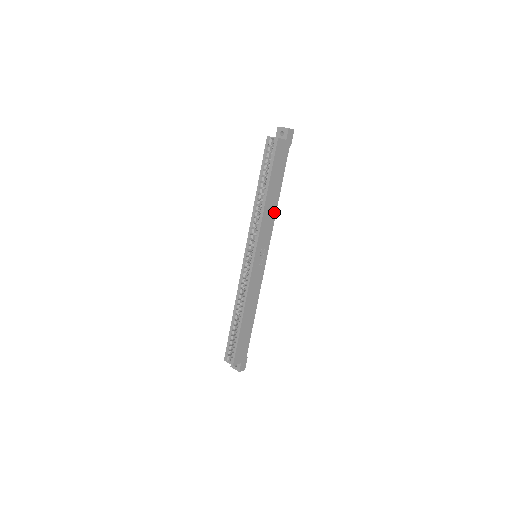
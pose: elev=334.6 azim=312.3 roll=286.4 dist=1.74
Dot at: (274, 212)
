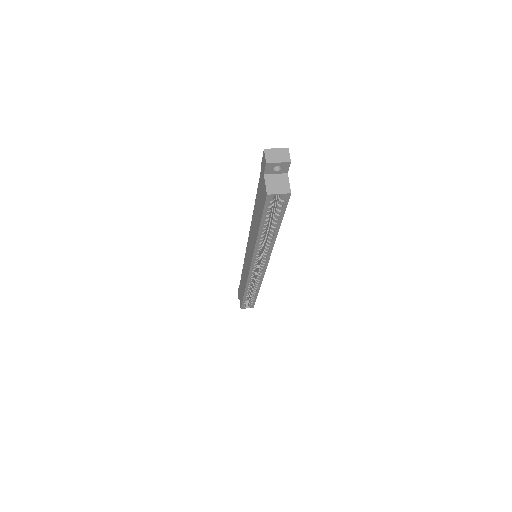
Dot at: occluded
